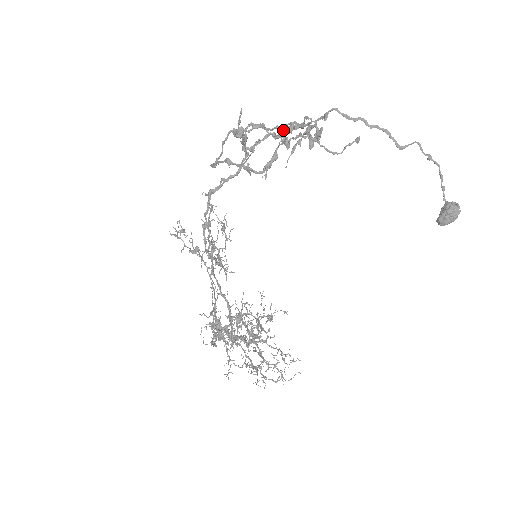
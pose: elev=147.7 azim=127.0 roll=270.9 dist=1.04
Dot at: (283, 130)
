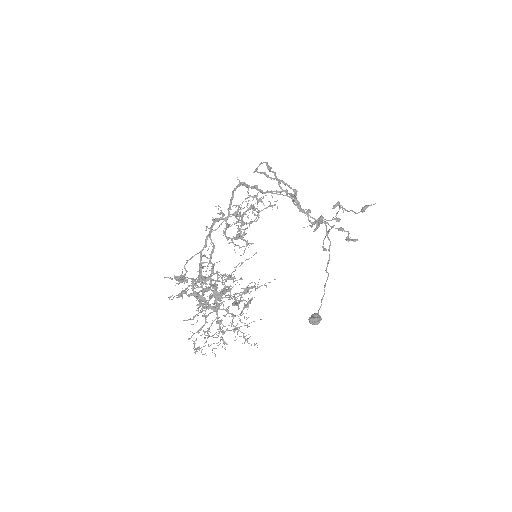
Dot at: occluded
